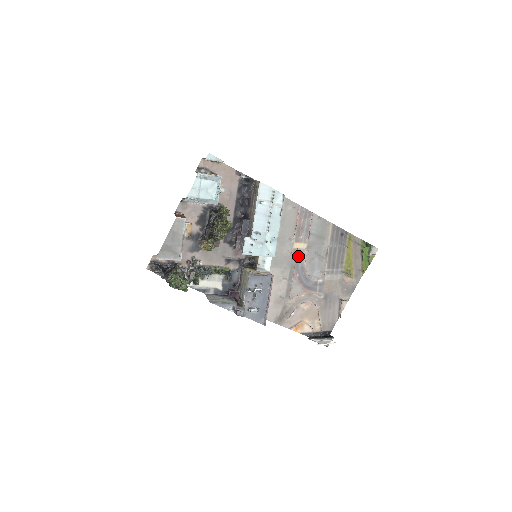
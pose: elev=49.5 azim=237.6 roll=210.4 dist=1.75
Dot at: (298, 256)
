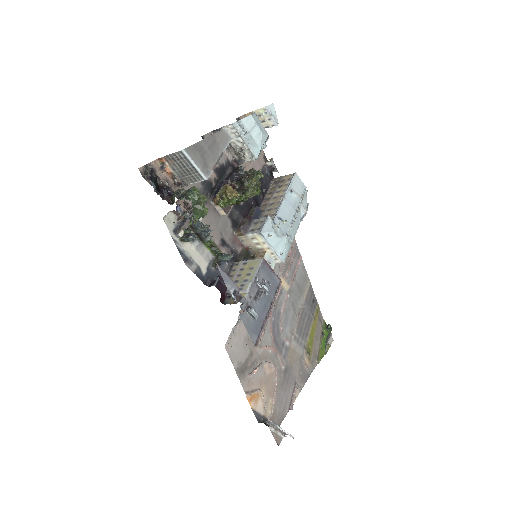
Dot at: (279, 295)
